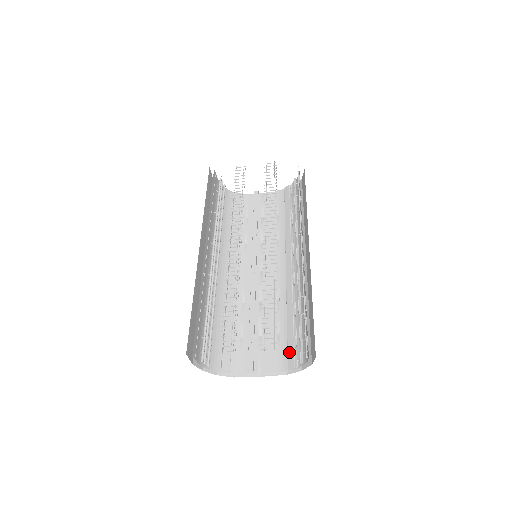
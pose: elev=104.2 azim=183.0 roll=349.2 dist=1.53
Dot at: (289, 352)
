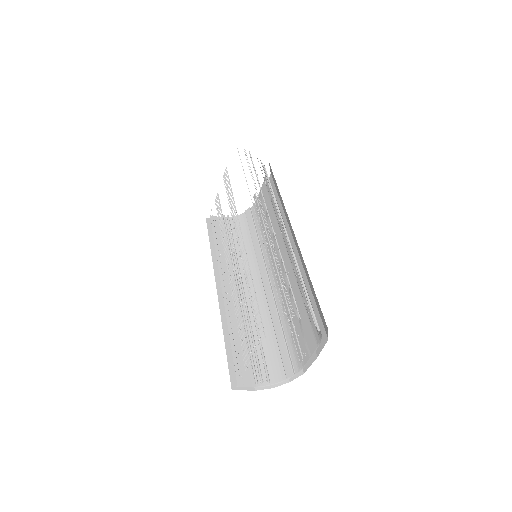
Dot at: occluded
